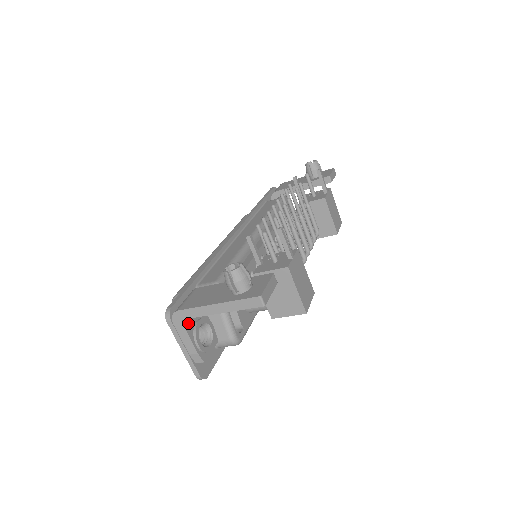
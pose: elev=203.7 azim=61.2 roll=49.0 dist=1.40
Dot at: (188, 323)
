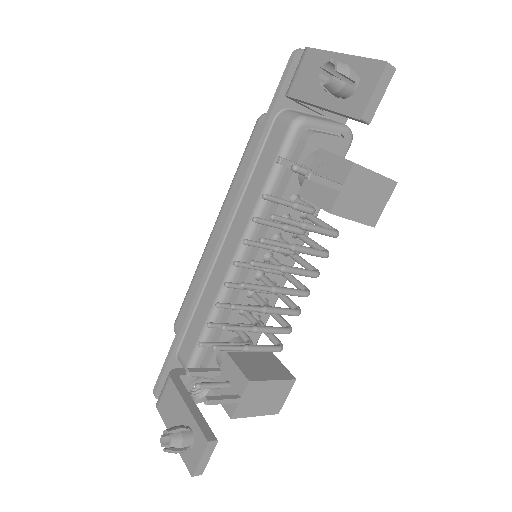
Dot at: occluded
